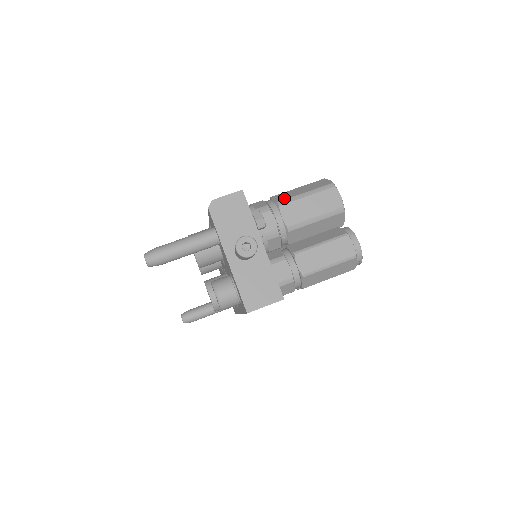
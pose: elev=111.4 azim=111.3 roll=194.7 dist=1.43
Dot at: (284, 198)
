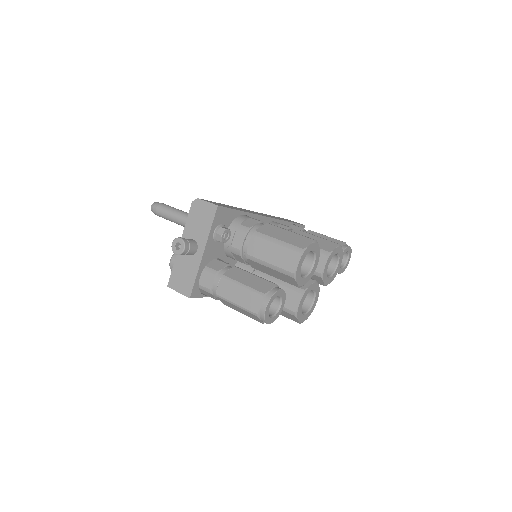
Dot at: (264, 232)
